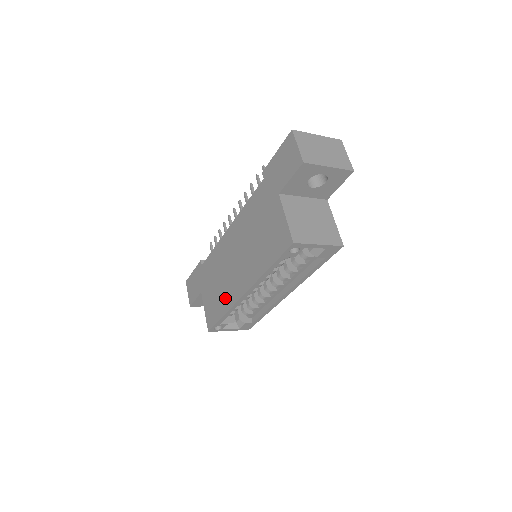
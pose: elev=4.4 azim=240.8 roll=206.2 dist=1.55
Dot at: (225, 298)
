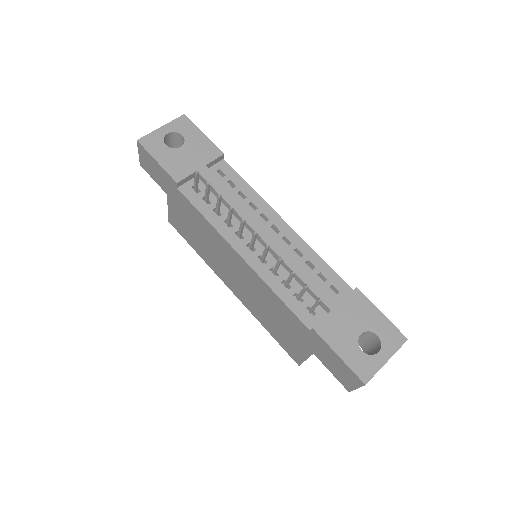
Dot at: (205, 256)
